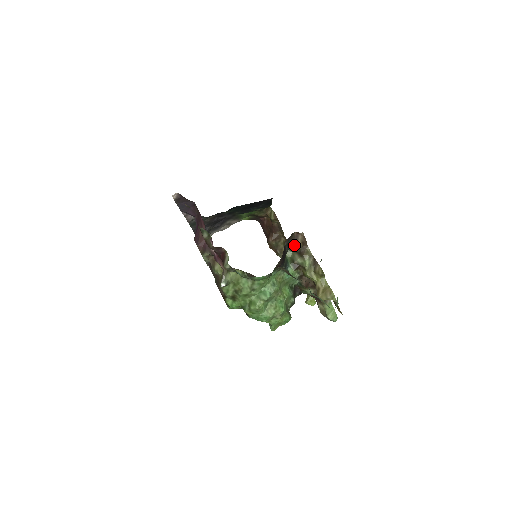
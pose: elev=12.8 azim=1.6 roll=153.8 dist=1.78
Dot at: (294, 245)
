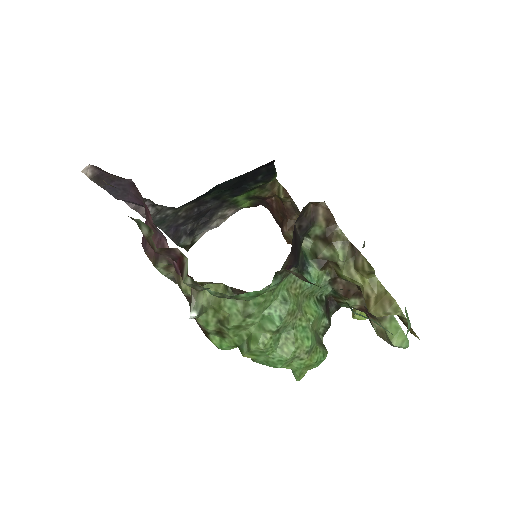
Dot at: (313, 227)
